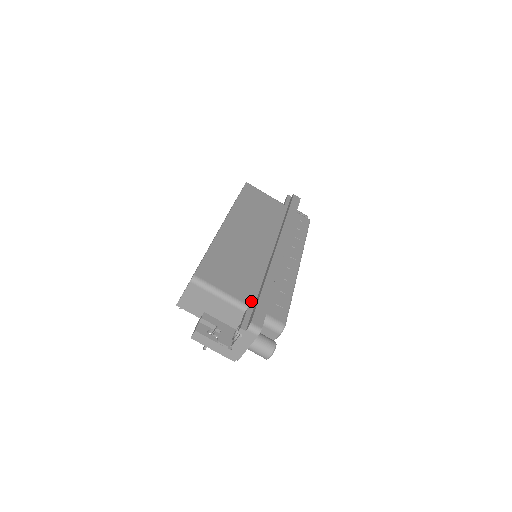
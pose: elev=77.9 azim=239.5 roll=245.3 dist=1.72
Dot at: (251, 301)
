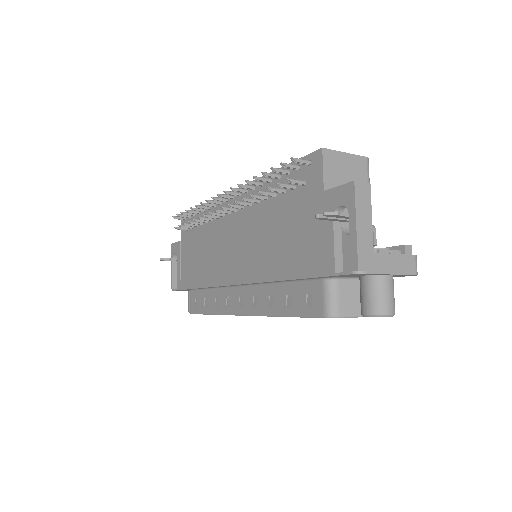
Dot at: occluded
